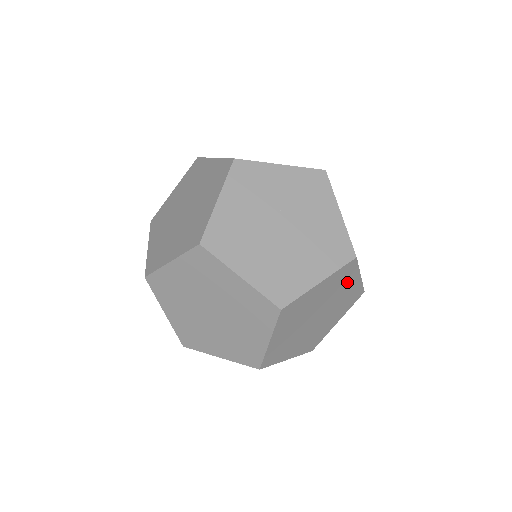
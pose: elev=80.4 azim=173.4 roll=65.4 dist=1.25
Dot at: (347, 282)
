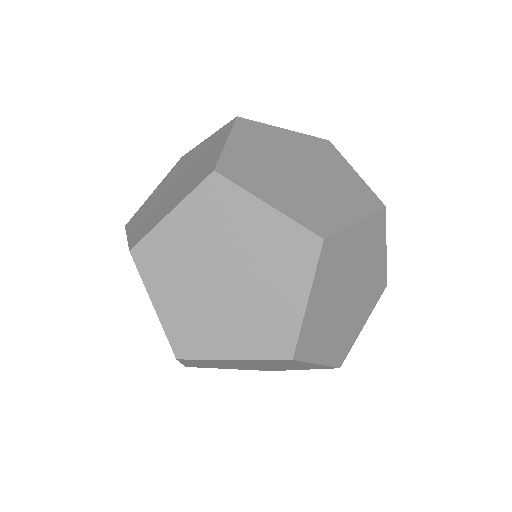
Dot at: (301, 368)
